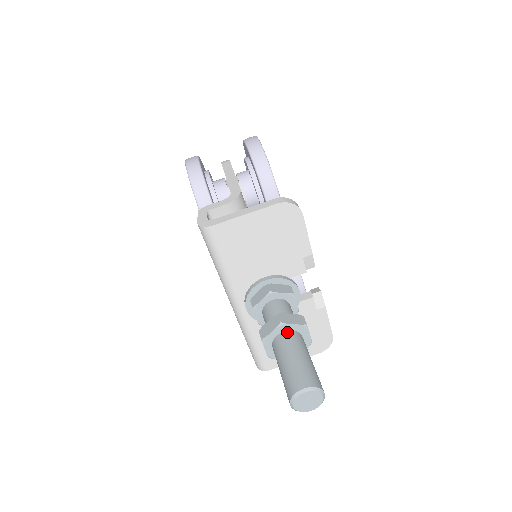
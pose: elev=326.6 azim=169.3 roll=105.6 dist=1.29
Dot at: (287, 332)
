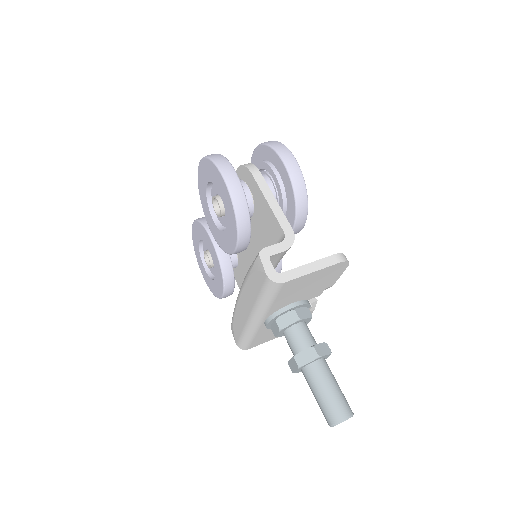
Dot at: (319, 361)
